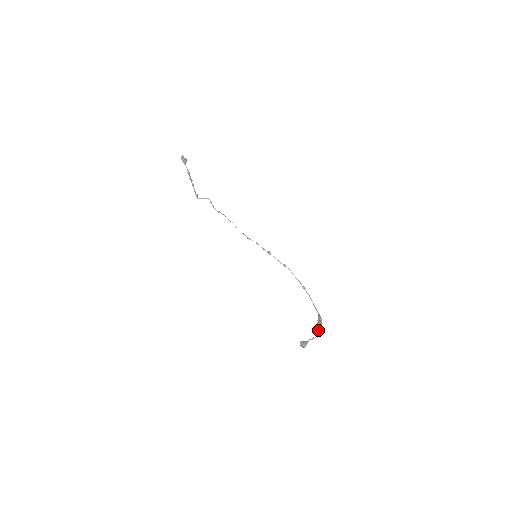
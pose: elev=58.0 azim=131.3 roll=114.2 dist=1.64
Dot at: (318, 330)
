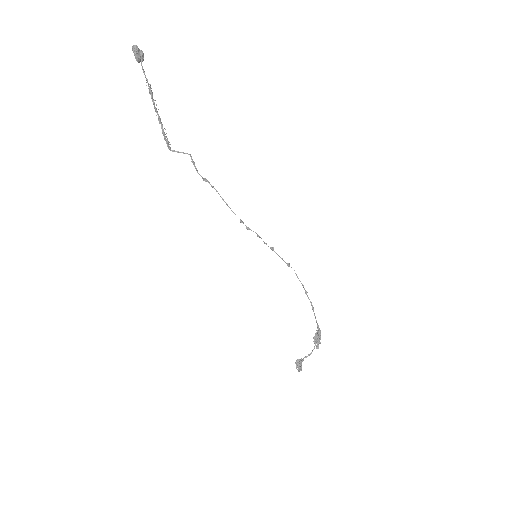
Dot at: occluded
